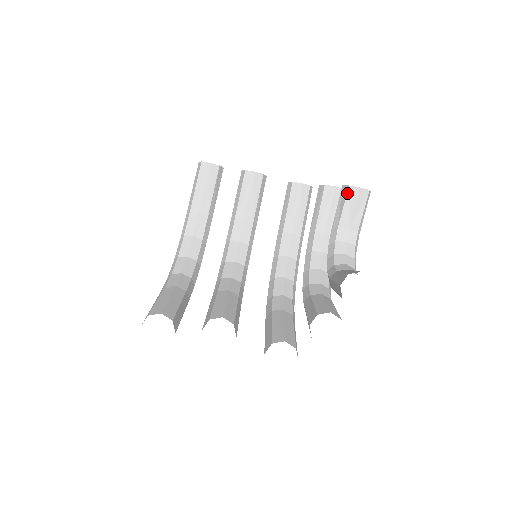
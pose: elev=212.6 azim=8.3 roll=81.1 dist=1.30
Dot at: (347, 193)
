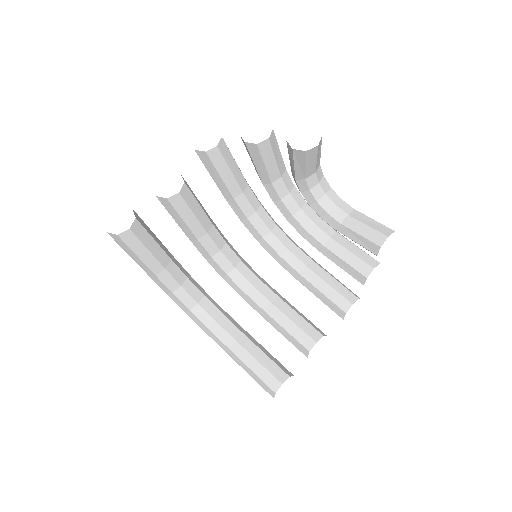
Dot at: (306, 157)
